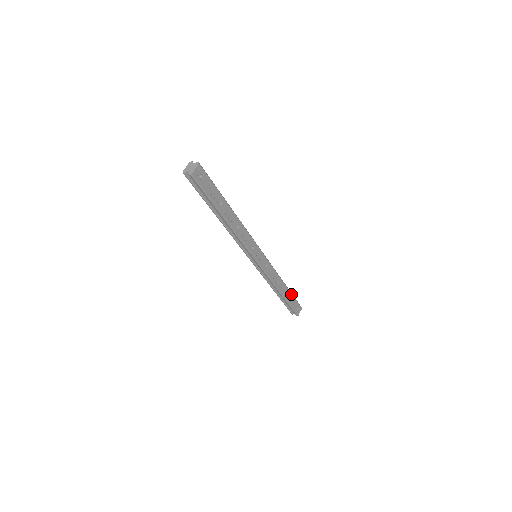
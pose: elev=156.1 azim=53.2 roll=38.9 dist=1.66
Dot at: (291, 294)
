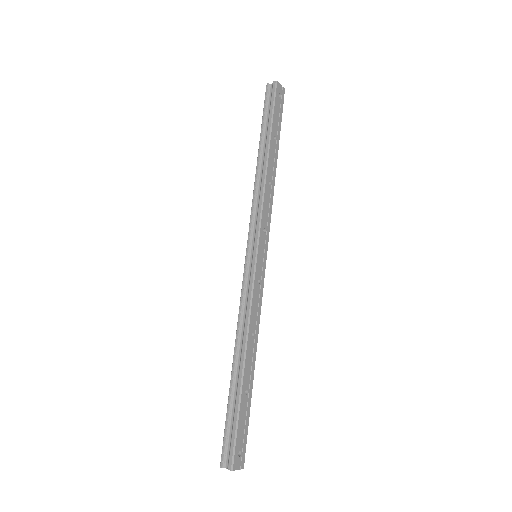
Dot at: (250, 398)
